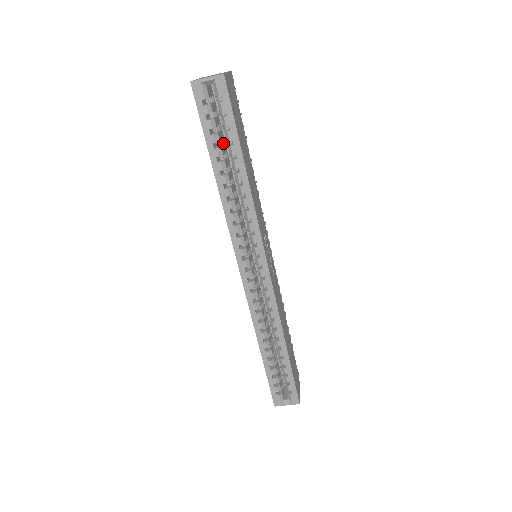
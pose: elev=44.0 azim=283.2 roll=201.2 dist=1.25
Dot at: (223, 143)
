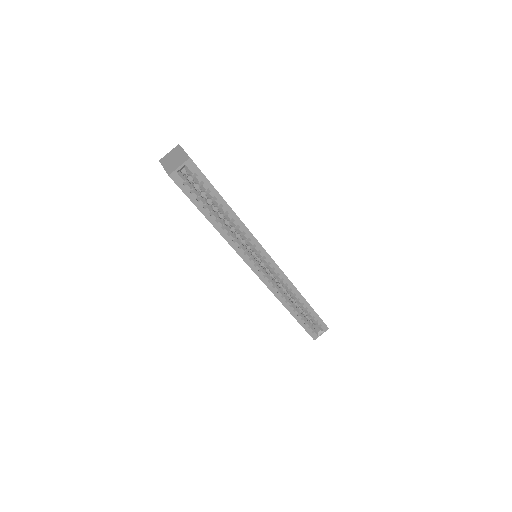
Dot at: (206, 200)
